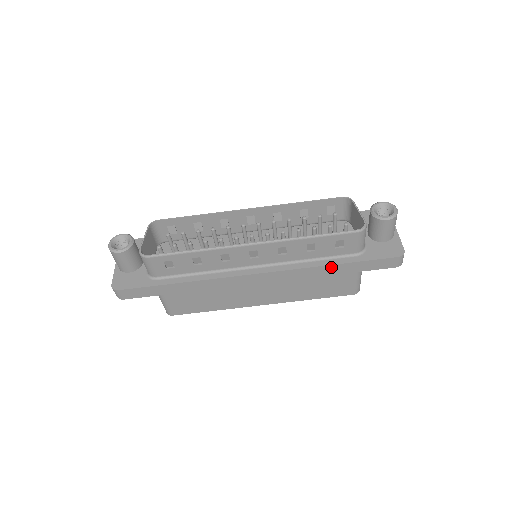
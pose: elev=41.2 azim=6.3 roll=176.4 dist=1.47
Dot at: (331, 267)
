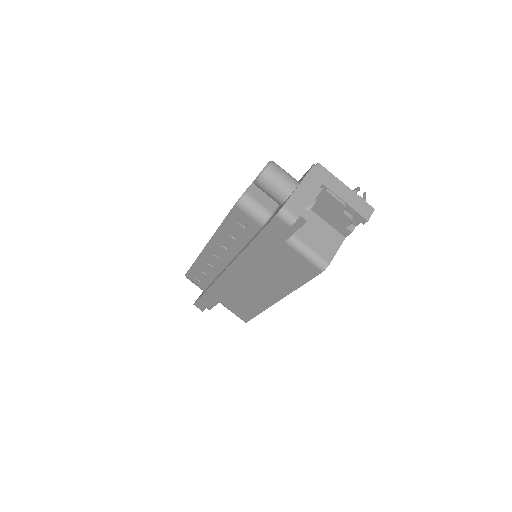
Dot at: (251, 248)
